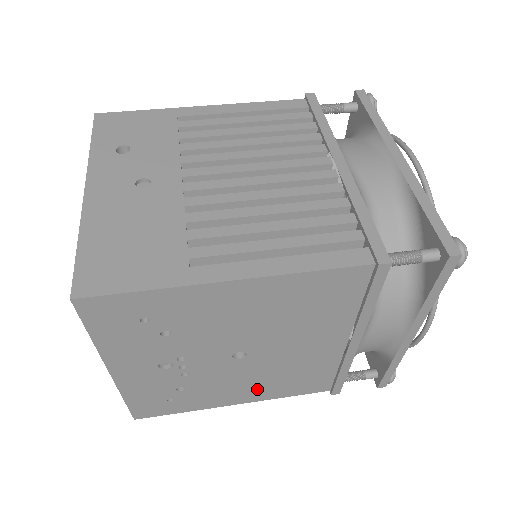
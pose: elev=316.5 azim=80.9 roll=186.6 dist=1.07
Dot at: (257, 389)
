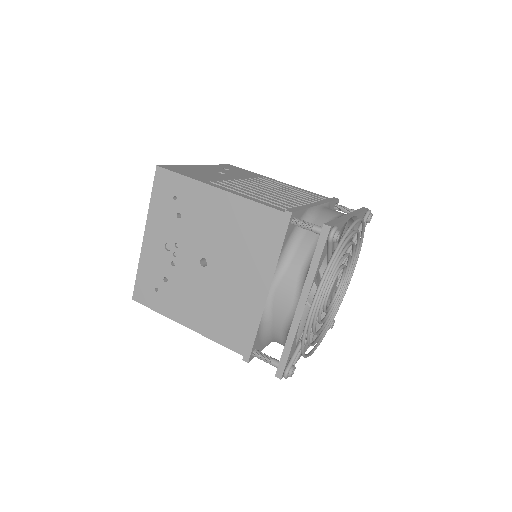
Dot at: (202, 314)
